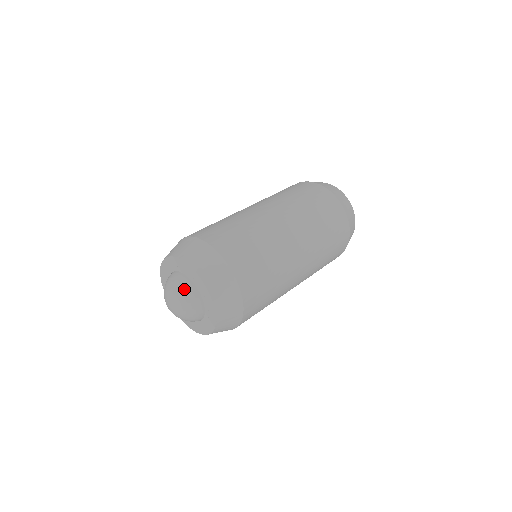
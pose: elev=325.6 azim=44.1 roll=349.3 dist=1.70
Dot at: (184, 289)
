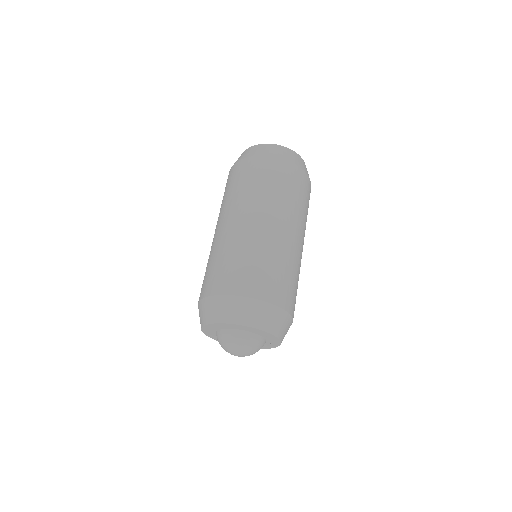
Dot at: (260, 348)
